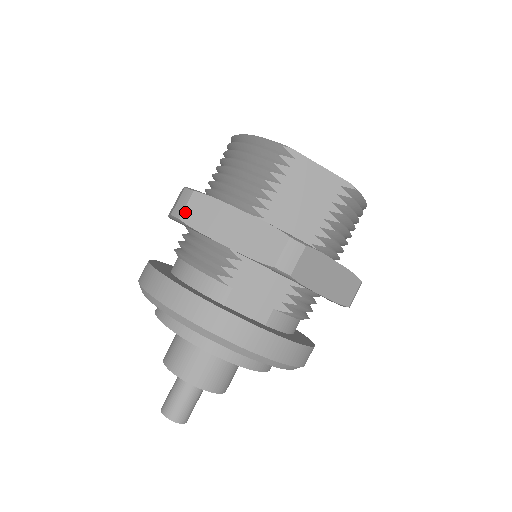
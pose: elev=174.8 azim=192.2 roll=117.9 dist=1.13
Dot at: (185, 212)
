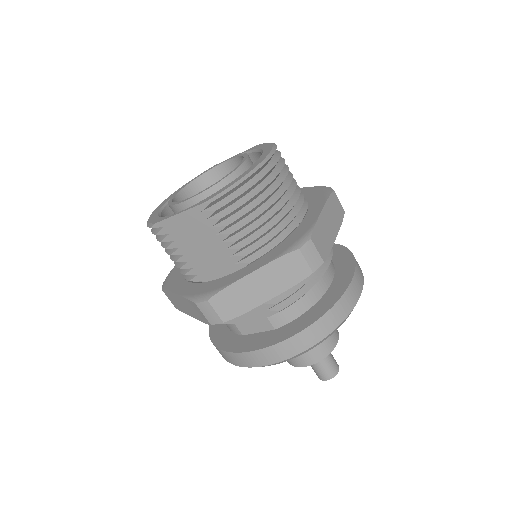
Dot at: (172, 303)
